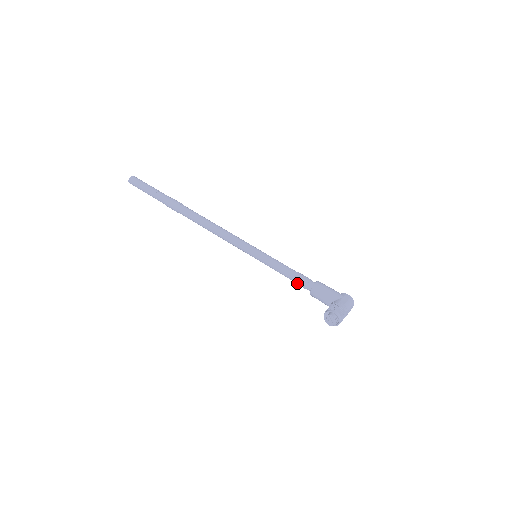
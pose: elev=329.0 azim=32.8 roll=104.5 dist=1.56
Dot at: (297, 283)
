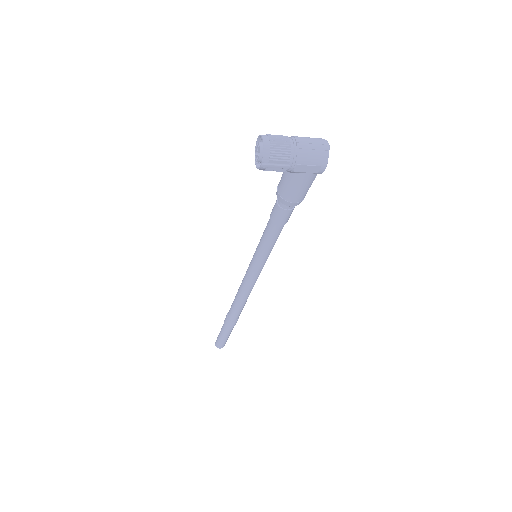
Dot at: (273, 214)
